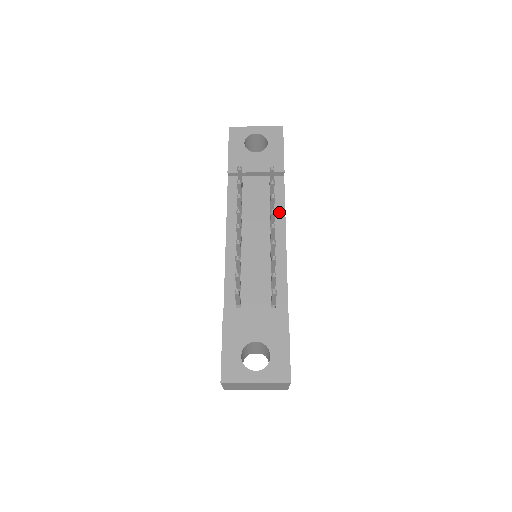
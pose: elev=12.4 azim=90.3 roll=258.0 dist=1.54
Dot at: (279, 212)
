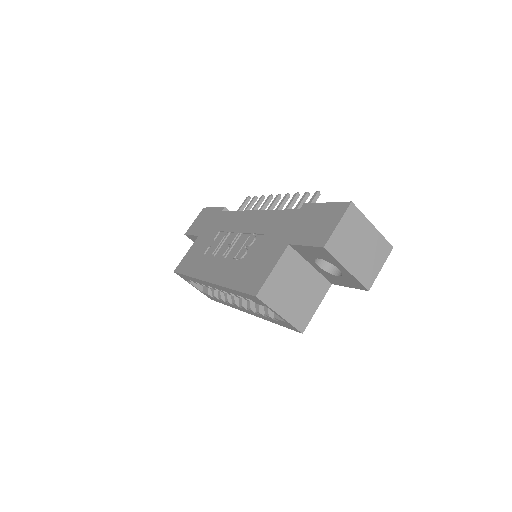
Dot at: occluded
